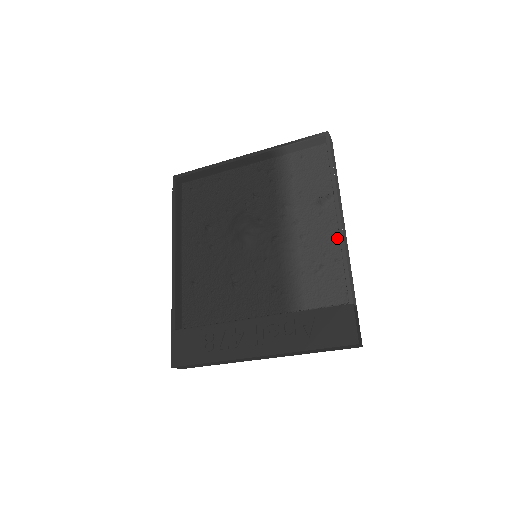
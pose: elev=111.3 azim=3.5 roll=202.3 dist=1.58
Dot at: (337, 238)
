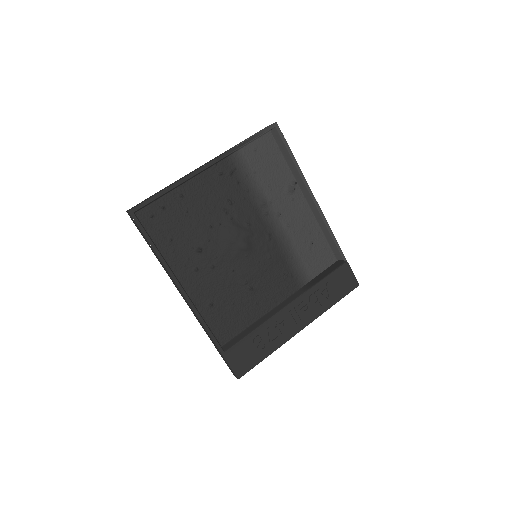
Dot at: (312, 216)
